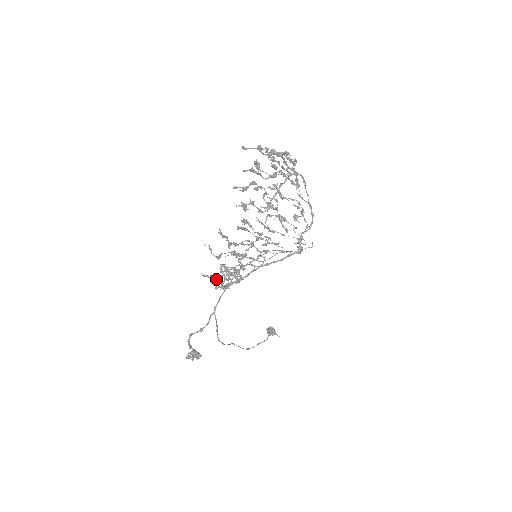
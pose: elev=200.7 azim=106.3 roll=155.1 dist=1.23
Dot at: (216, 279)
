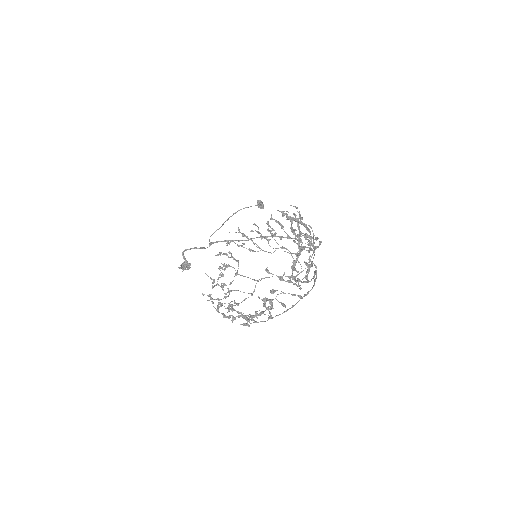
Dot at: (213, 299)
